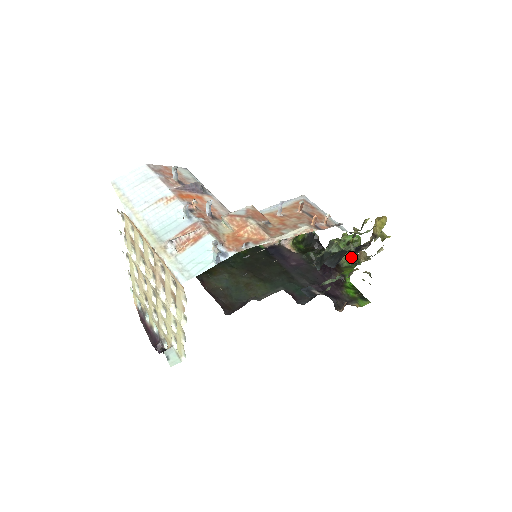
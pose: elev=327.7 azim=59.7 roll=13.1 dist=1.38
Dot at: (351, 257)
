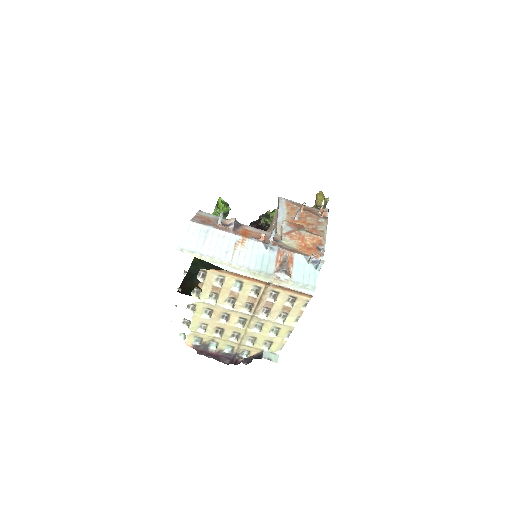
Dot at: occluded
